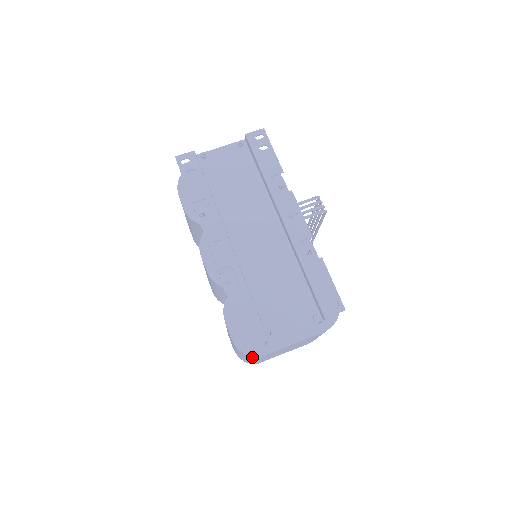
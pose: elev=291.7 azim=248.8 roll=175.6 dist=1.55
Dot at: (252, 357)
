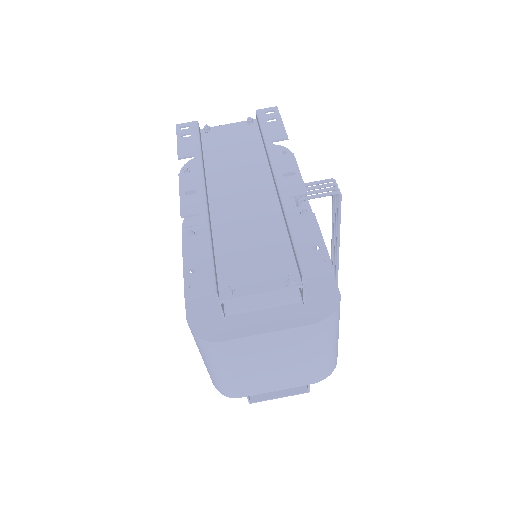
Dot at: (206, 343)
